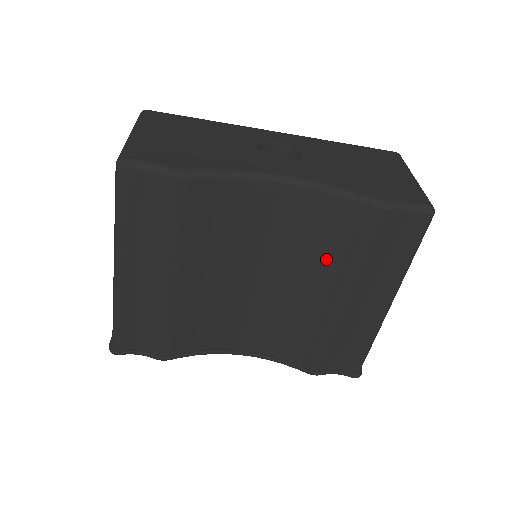
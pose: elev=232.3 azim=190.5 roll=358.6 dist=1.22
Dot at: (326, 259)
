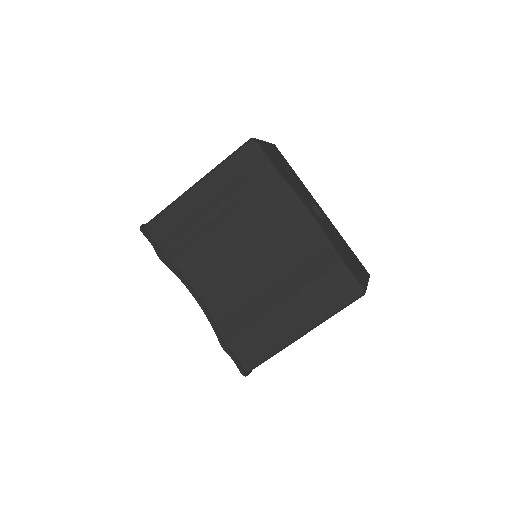
Dot at: (293, 275)
